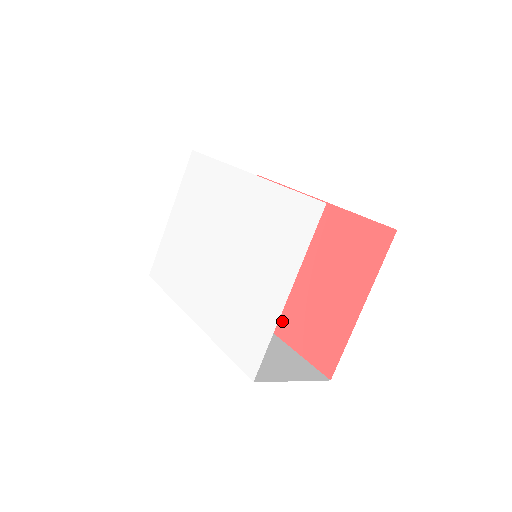
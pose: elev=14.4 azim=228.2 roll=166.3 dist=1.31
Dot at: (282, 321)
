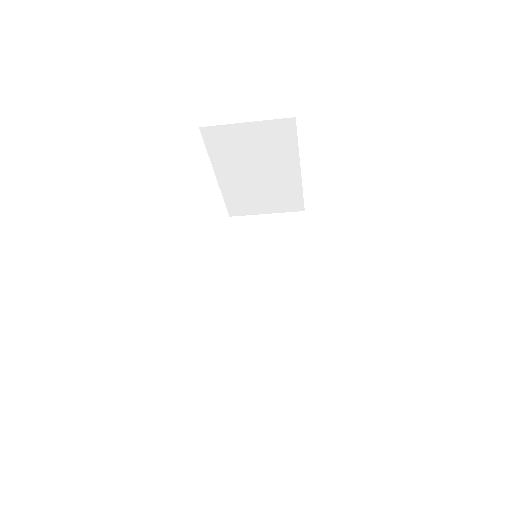
Dot at: occluded
